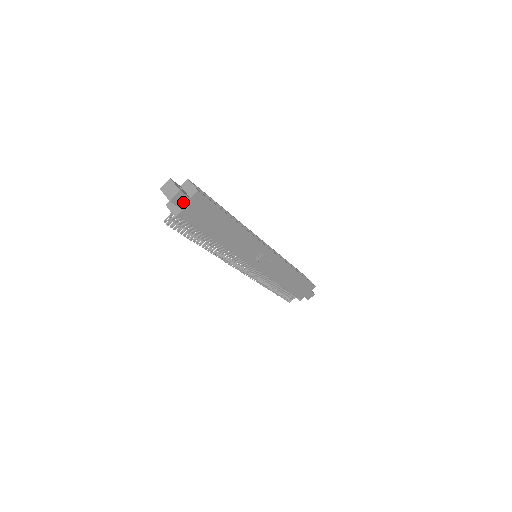
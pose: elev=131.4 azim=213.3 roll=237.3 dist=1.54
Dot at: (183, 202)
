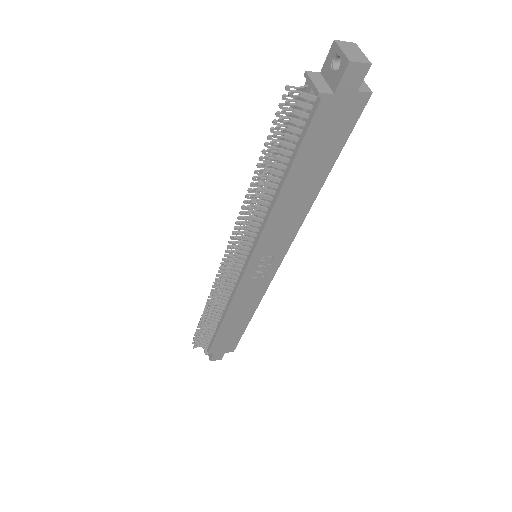
Dot at: (349, 84)
